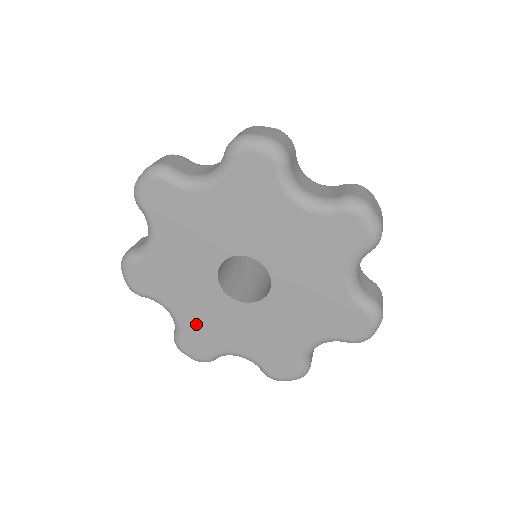
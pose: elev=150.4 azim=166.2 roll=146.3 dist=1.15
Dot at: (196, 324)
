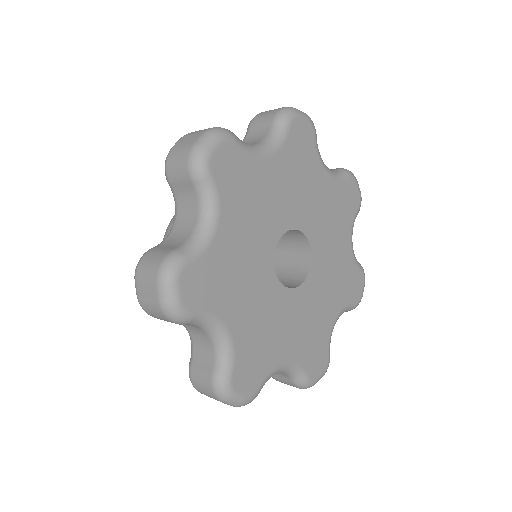
Dot at: (303, 344)
